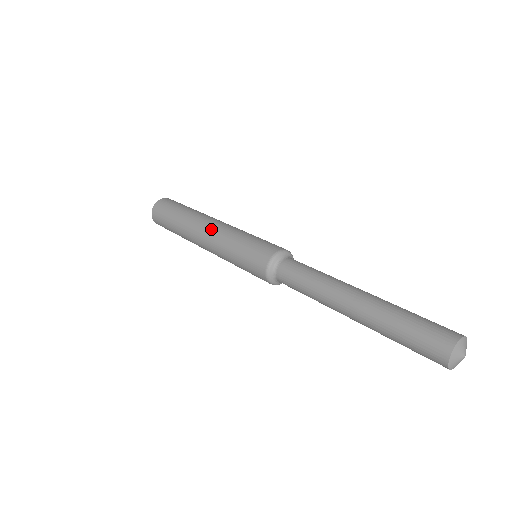
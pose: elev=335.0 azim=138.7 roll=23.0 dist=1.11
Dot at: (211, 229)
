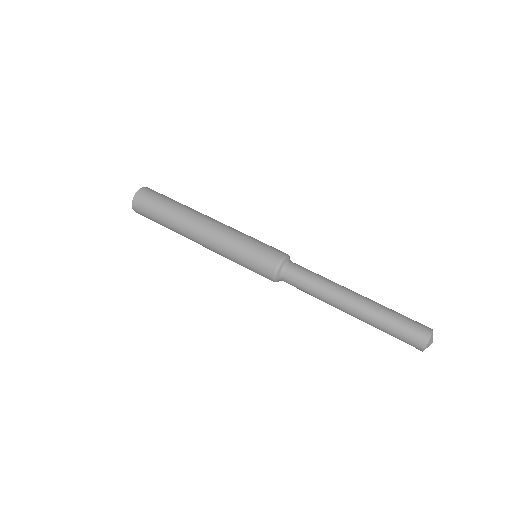
Dot at: (216, 224)
